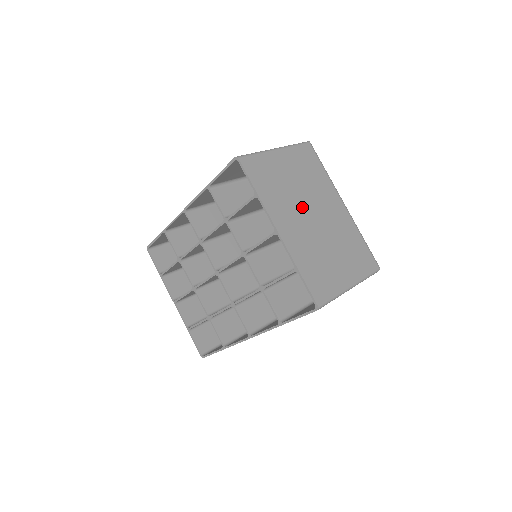
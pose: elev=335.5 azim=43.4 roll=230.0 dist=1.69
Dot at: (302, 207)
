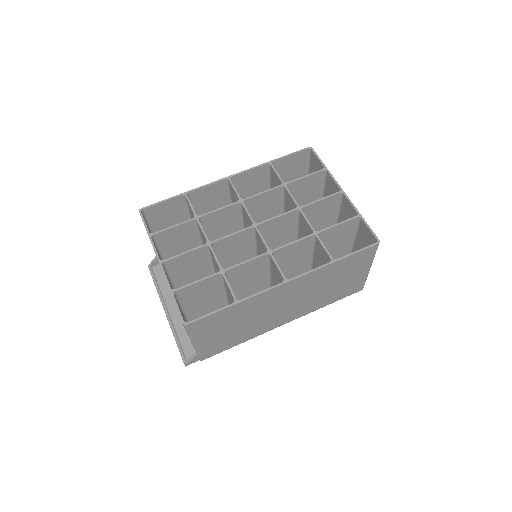
Dot at: occluded
